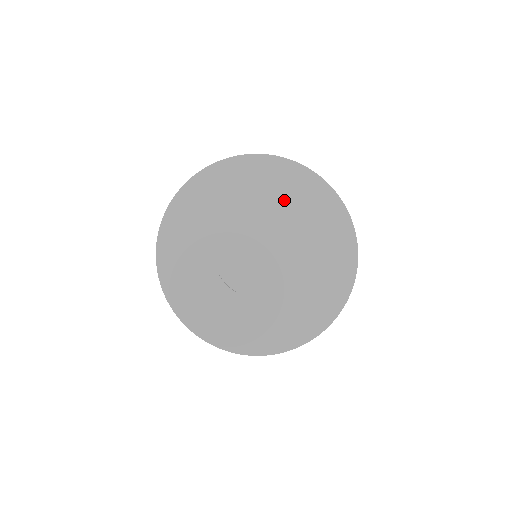
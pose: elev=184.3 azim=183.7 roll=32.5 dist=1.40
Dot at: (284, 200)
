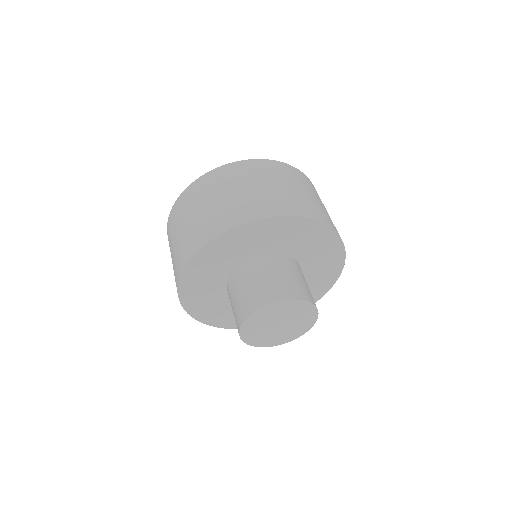
Dot at: (290, 300)
